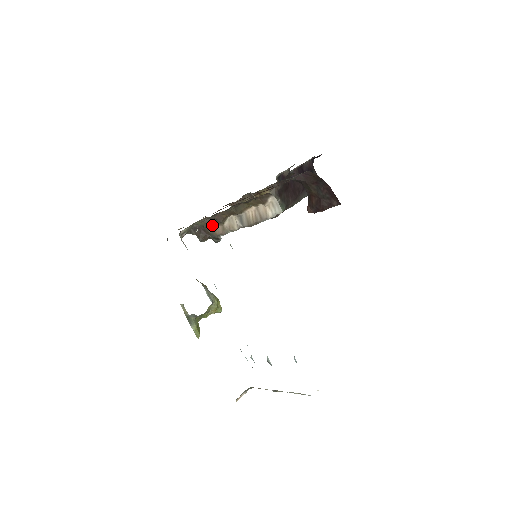
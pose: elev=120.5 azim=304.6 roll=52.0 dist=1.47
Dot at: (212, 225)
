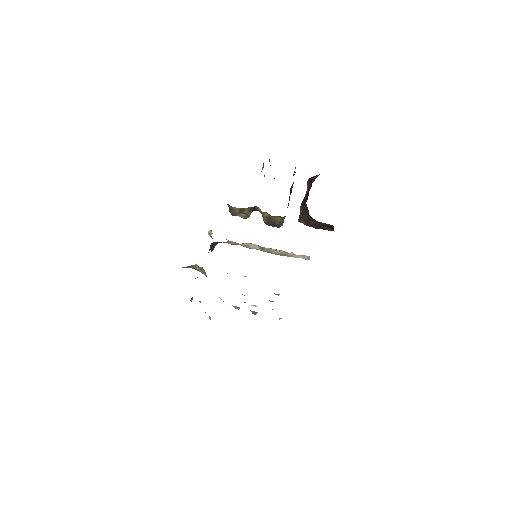
Dot at: occluded
